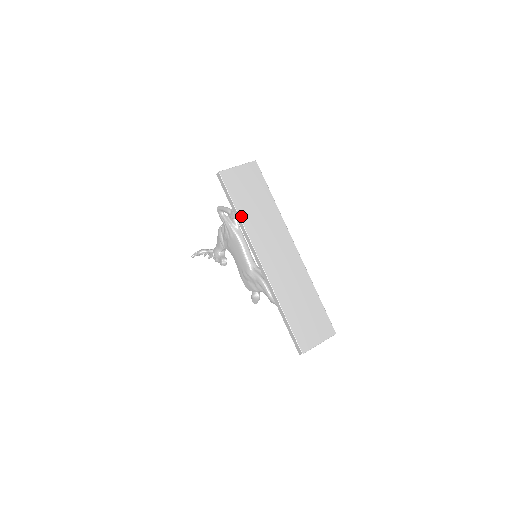
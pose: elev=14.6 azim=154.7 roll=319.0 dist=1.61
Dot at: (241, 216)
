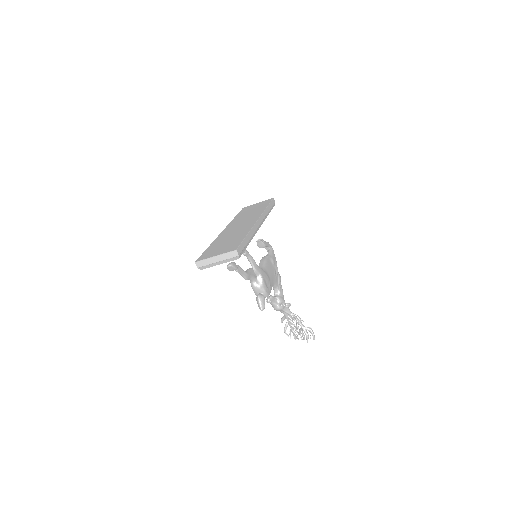
Dot at: occluded
